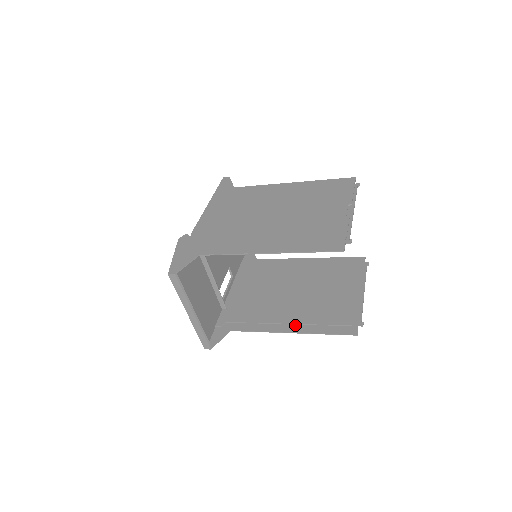
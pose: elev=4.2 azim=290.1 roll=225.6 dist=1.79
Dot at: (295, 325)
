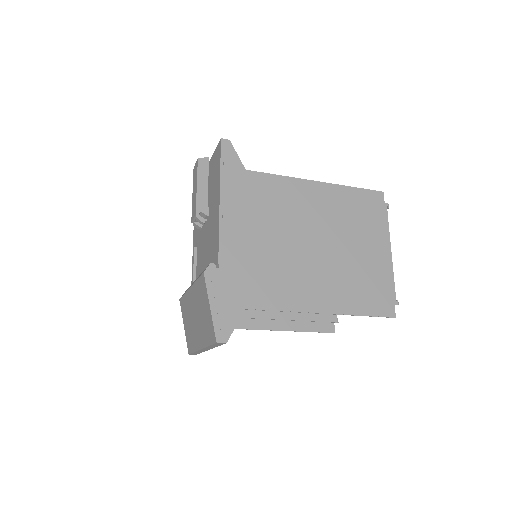
Dot at: (279, 321)
